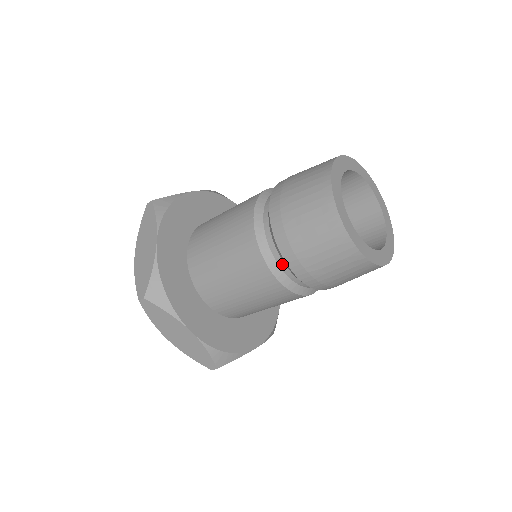
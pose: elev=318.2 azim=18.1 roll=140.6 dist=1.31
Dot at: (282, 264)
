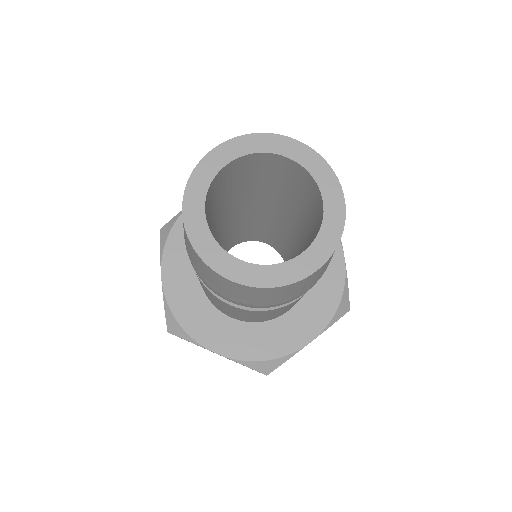
Dot at: occluded
